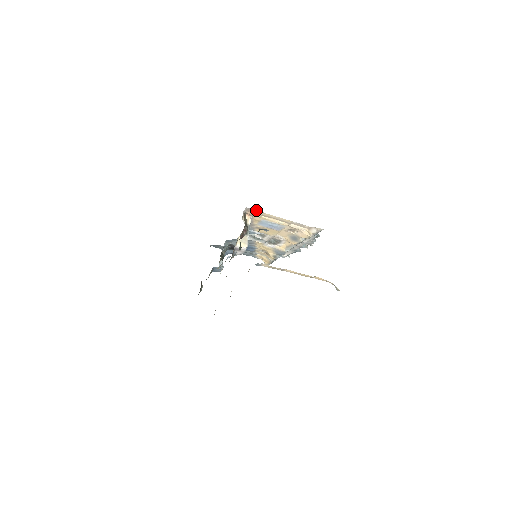
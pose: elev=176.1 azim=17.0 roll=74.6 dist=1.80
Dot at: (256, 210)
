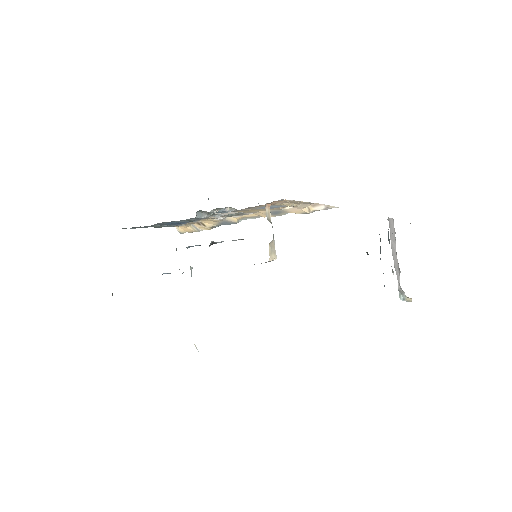
Dot at: occluded
